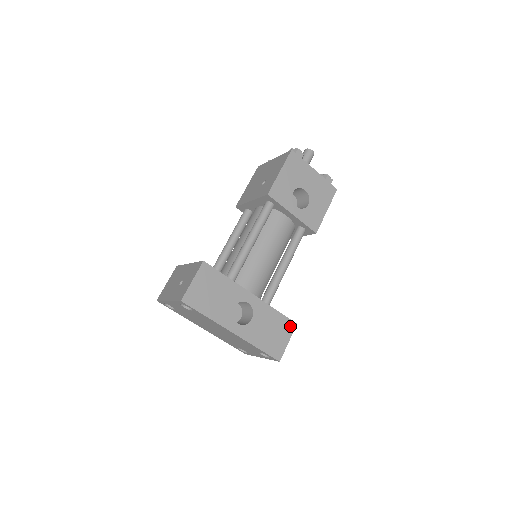
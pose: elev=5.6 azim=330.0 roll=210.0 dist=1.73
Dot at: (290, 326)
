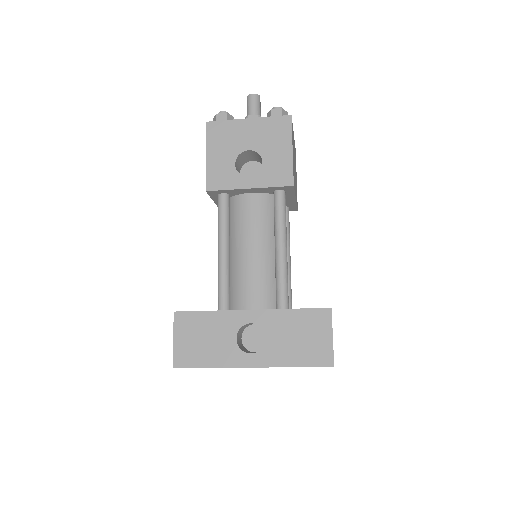
Dot at: (323, 316)
